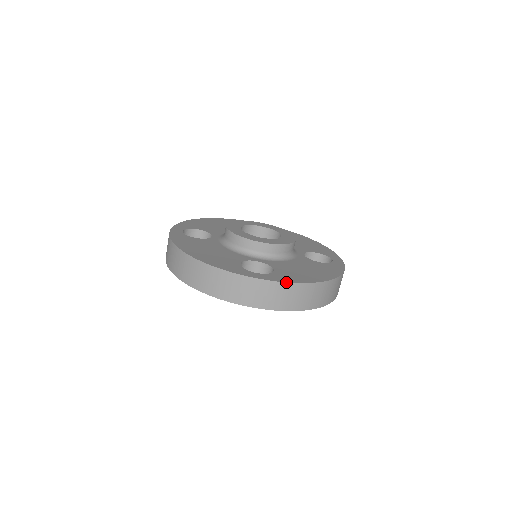
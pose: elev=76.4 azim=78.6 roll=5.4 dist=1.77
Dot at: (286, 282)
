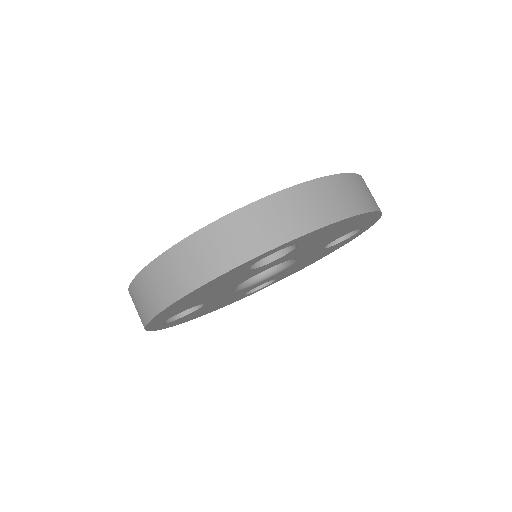
Dot at: (296, 185)
